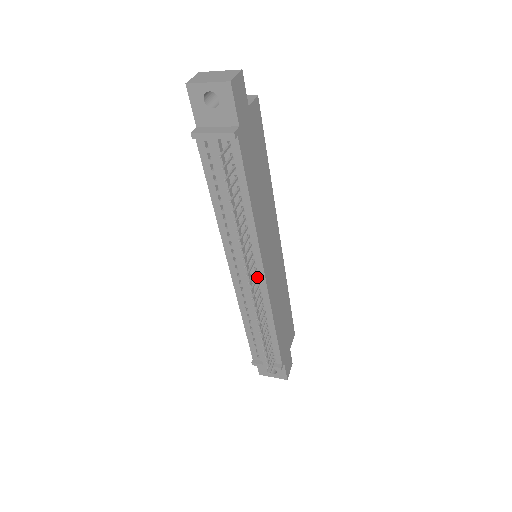
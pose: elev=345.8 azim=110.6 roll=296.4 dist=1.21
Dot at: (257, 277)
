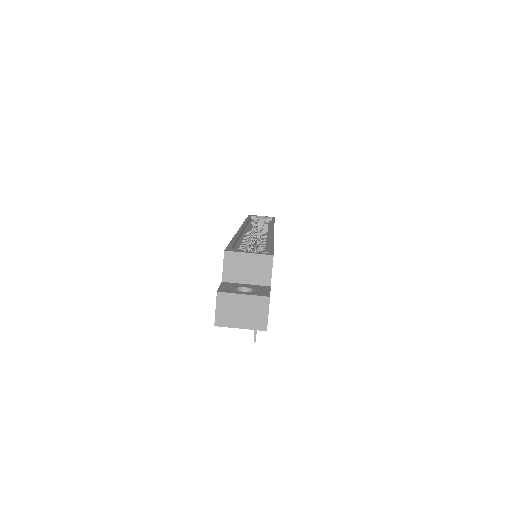
Dot at: occluded
